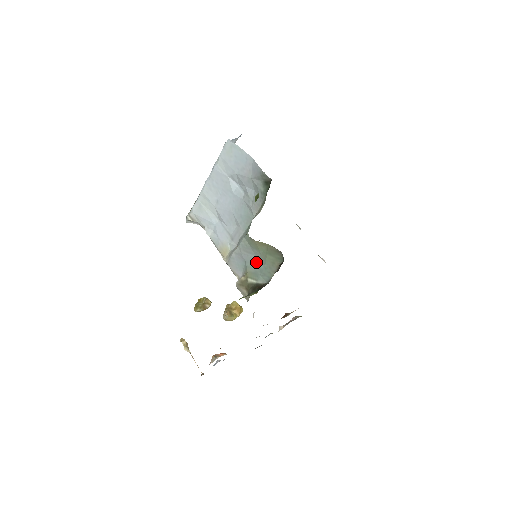
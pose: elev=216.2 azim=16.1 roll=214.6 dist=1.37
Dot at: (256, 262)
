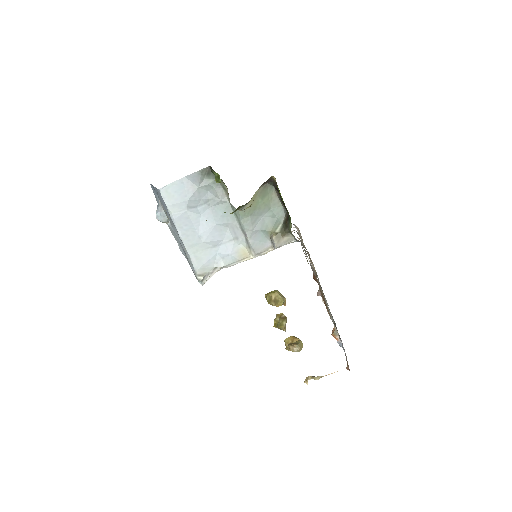
Dot at: (265, 219)
